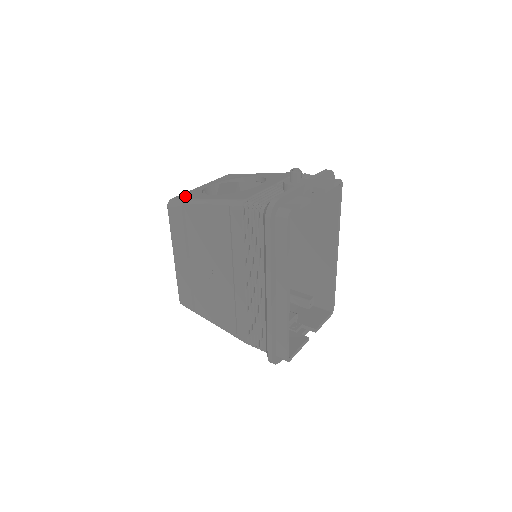
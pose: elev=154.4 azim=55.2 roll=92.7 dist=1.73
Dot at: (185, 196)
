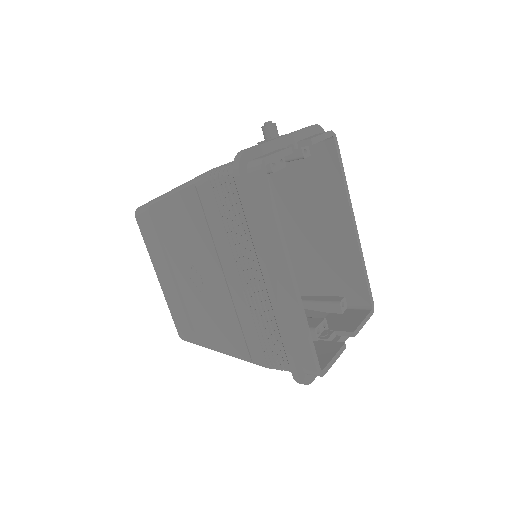
Dot at: occluded
